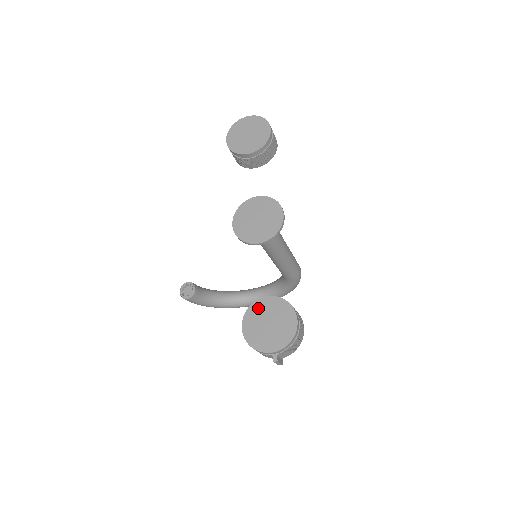
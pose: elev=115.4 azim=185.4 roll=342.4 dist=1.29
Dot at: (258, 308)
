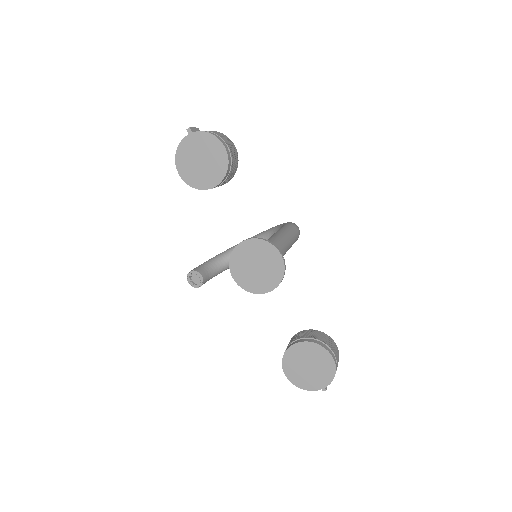
Dot at: (293, 355)
